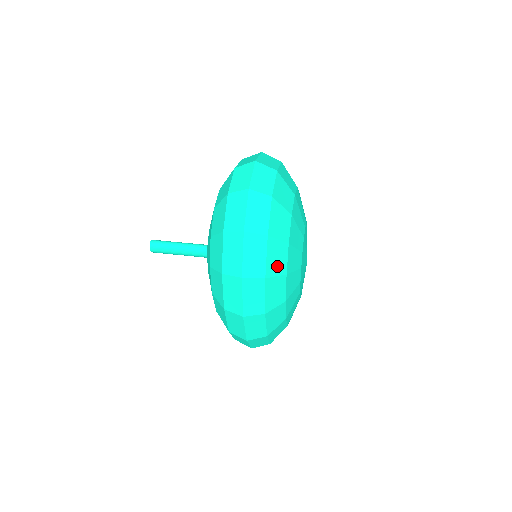
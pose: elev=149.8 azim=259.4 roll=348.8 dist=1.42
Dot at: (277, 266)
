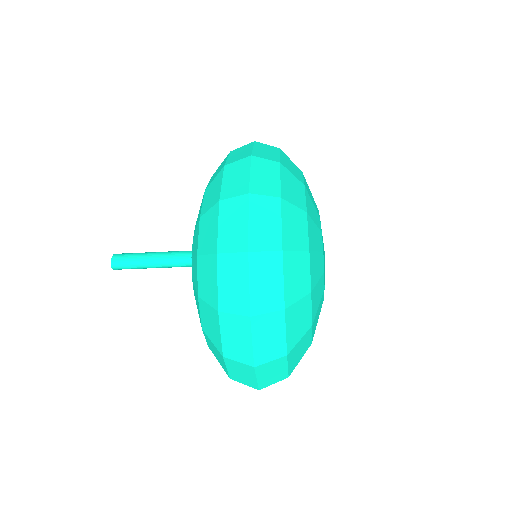
Dot at: occluded
